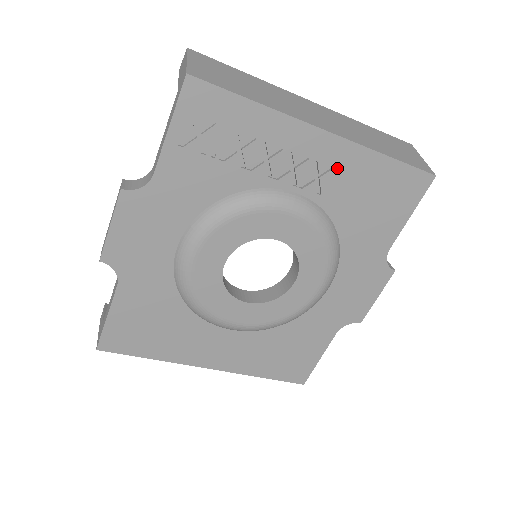
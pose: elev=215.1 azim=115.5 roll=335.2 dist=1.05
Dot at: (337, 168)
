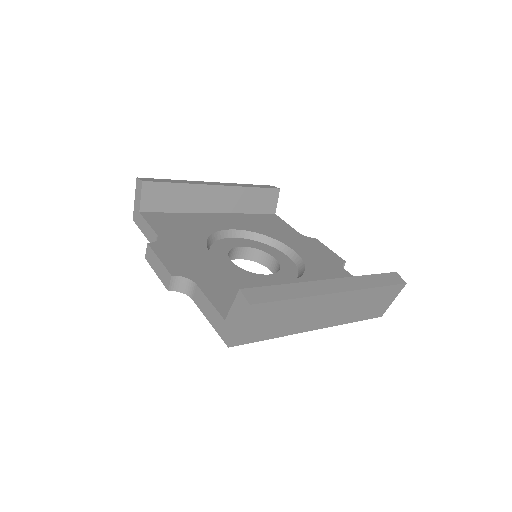
Dot at: occluded
